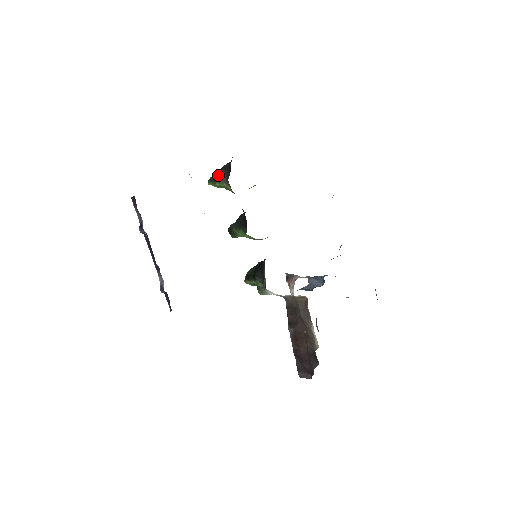
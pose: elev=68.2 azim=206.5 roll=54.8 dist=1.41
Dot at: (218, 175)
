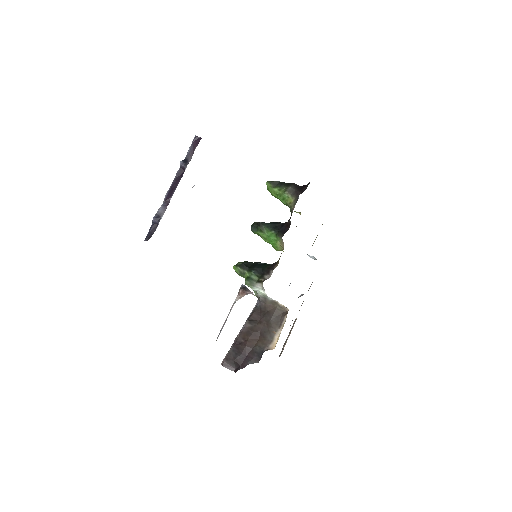
Dot at: (285, 185)
